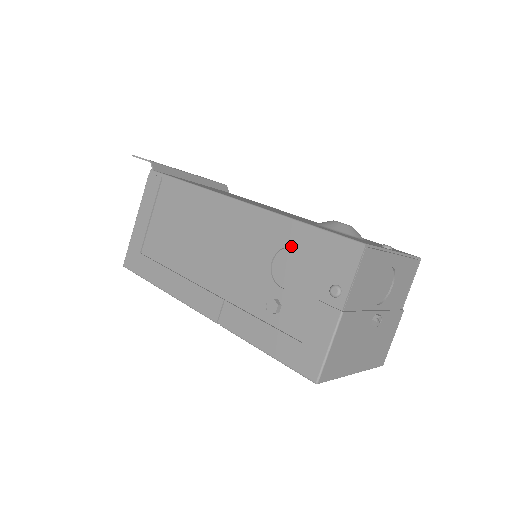
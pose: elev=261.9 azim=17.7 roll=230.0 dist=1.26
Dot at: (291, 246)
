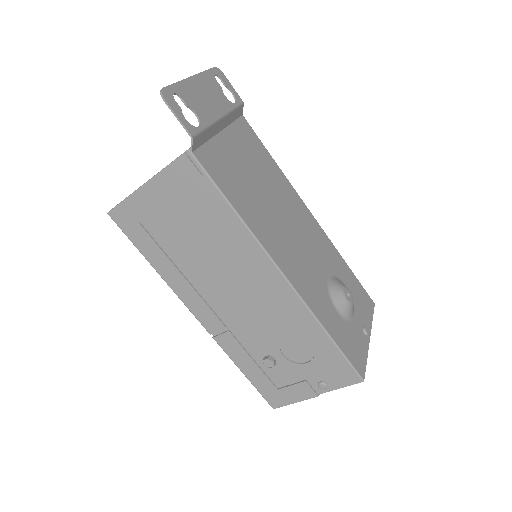
Dot at: (310, 342)
